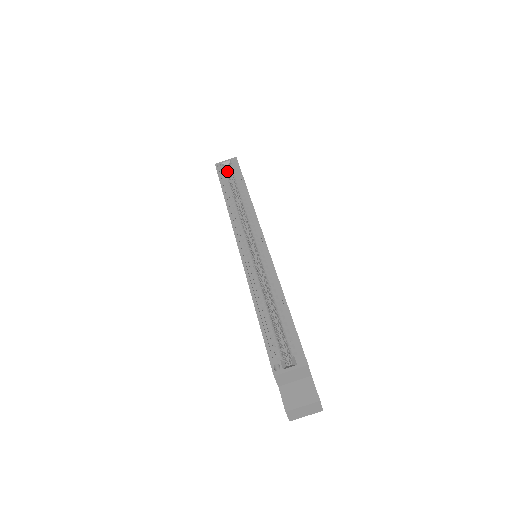
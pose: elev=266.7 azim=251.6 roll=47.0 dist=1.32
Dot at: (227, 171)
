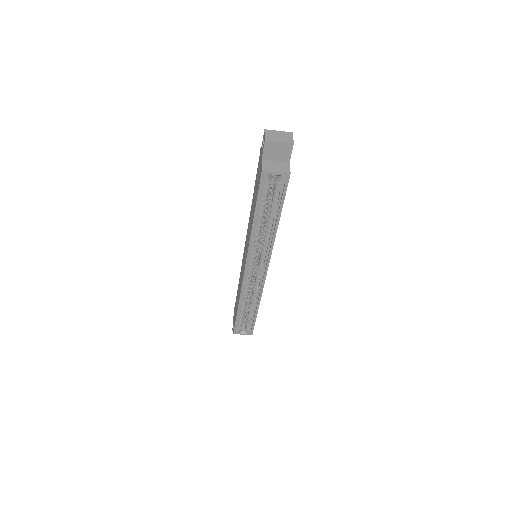
Dot at: (272, 176)
